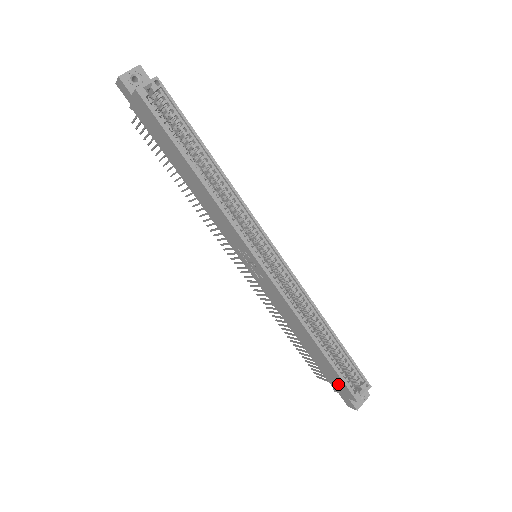
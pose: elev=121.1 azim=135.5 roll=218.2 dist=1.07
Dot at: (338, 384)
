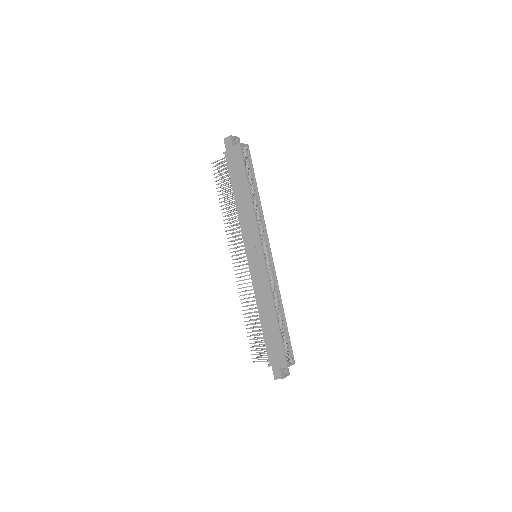
Dot at: (277, 354)
